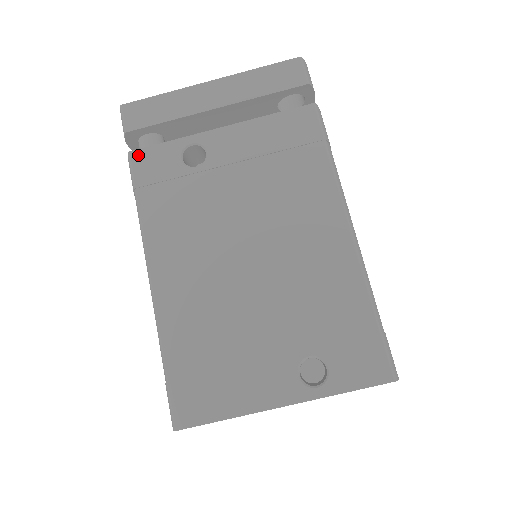
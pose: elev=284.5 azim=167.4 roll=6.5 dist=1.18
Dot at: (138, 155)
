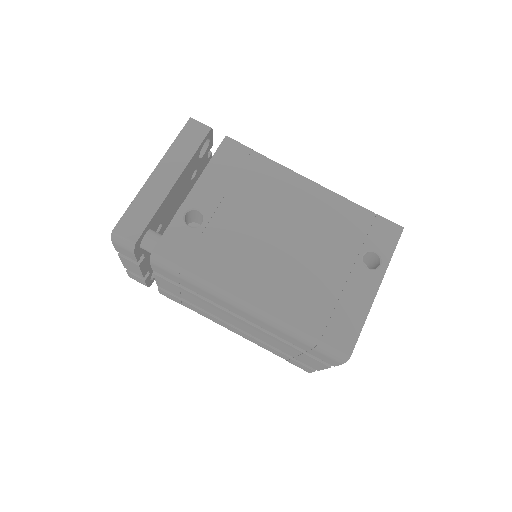
Dot at: (160, 248)
